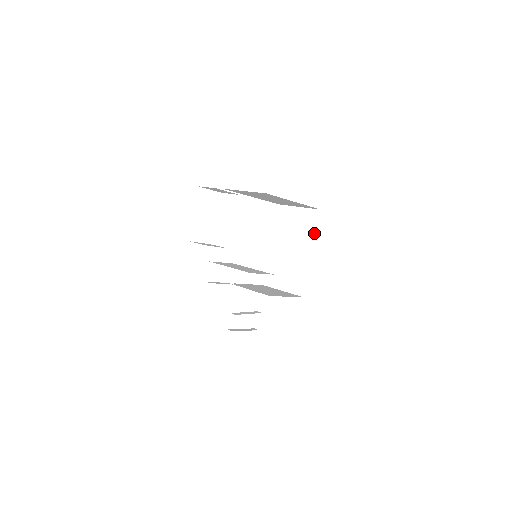
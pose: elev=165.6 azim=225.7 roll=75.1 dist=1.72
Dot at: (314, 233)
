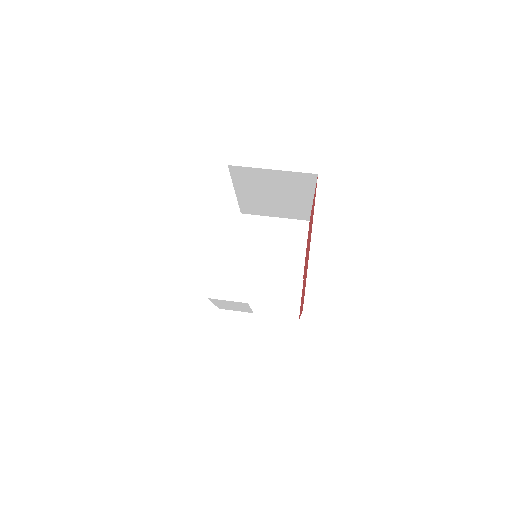
Dot at: (312, 190)
